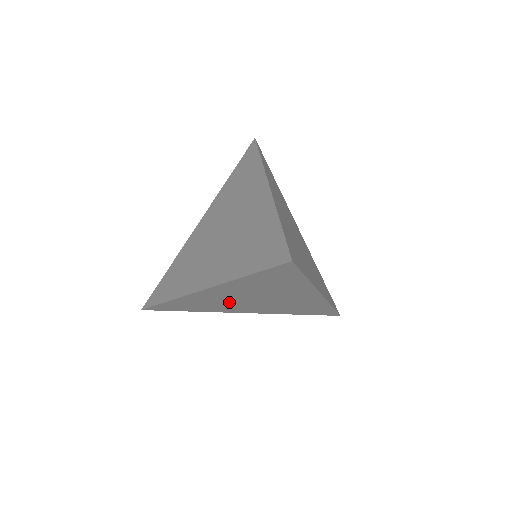
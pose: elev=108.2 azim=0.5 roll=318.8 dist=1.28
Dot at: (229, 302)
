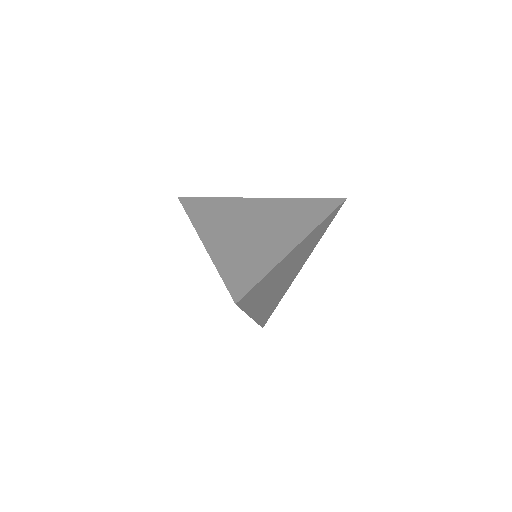
Dot at: (278, 291)
